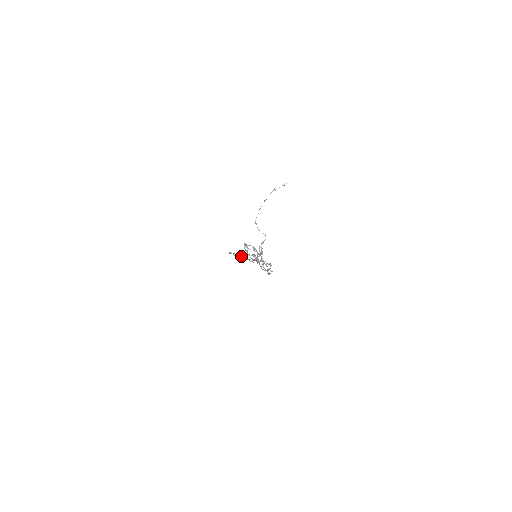
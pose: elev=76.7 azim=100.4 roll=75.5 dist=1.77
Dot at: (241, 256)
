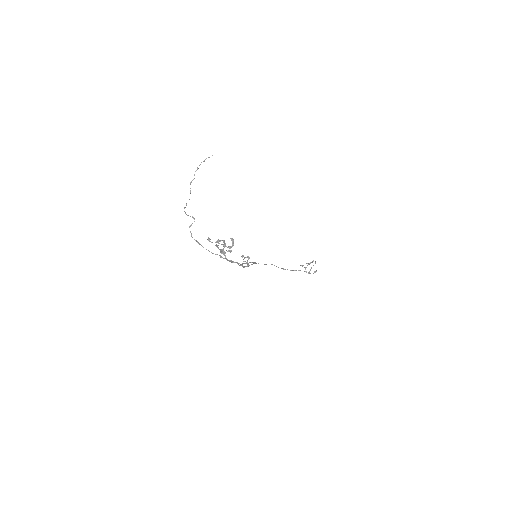
Dot at: occluded
